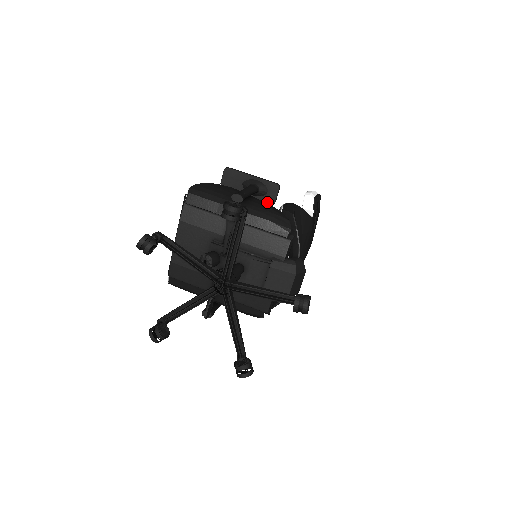
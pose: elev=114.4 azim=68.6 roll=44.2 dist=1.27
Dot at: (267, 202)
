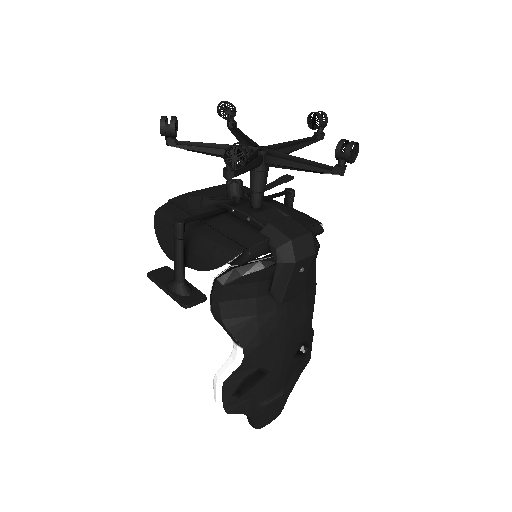
Dot at: occluded
